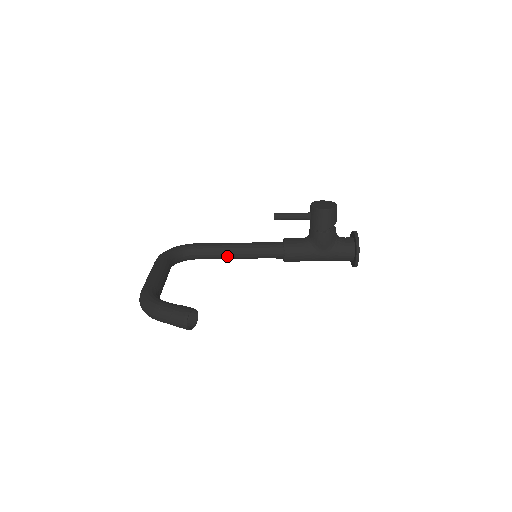
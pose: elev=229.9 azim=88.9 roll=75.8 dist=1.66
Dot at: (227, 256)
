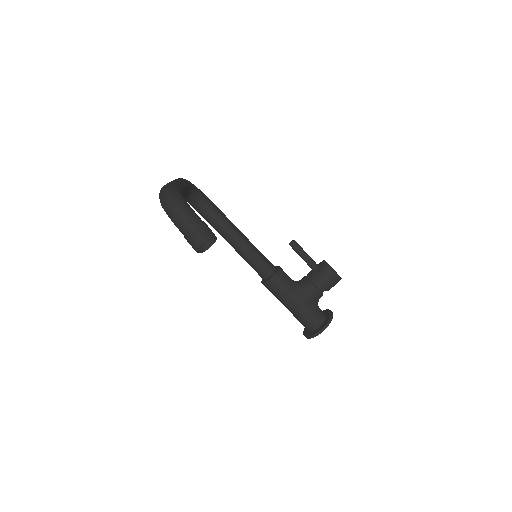
Dot at: (228, 235)
